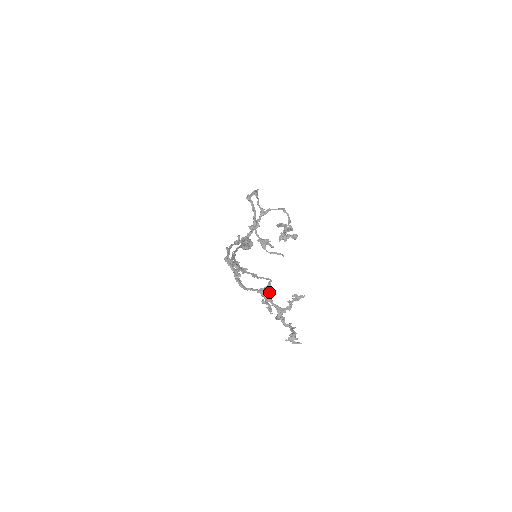
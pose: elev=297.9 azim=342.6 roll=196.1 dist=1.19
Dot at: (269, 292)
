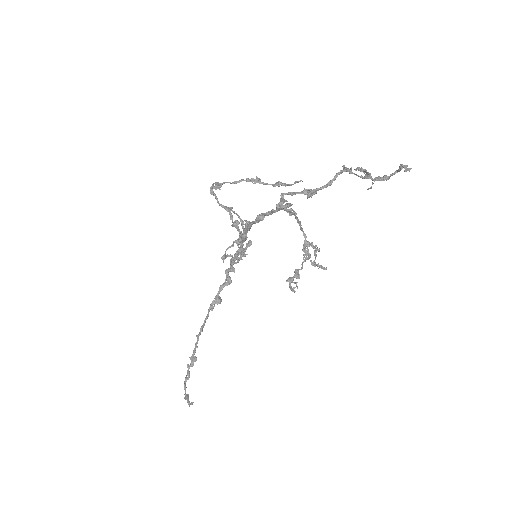
Dot at: (347, 169)
